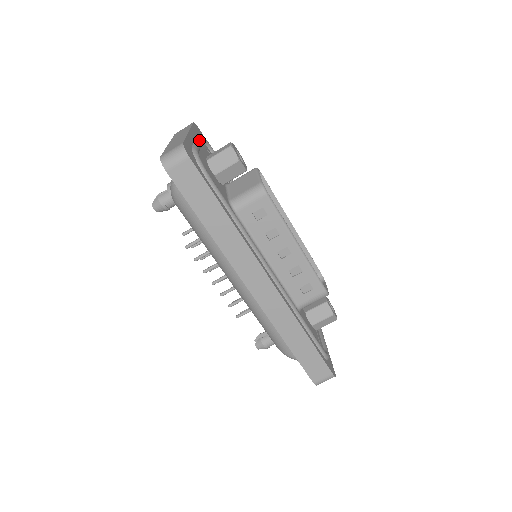
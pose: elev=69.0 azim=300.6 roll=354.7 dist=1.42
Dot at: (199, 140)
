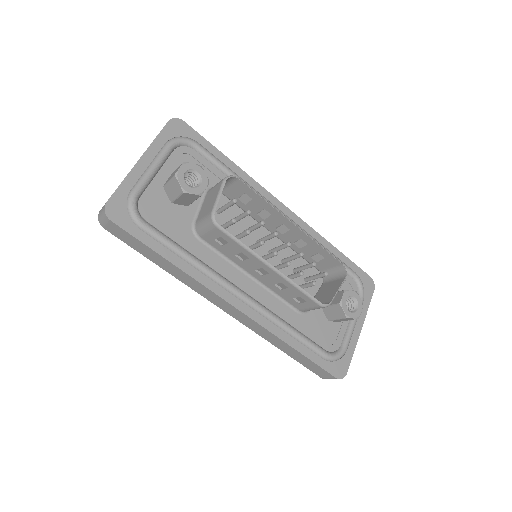
Dot at: (156, 161)
